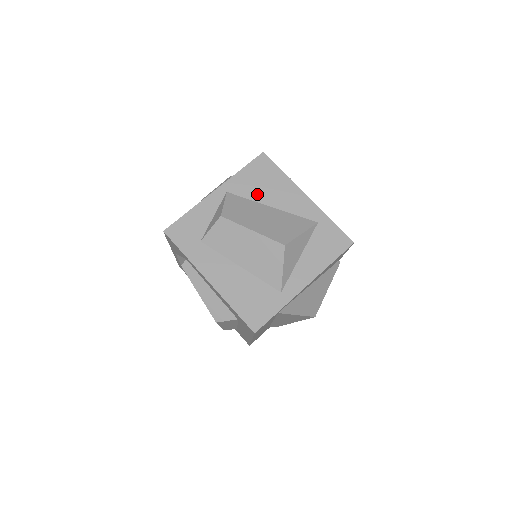
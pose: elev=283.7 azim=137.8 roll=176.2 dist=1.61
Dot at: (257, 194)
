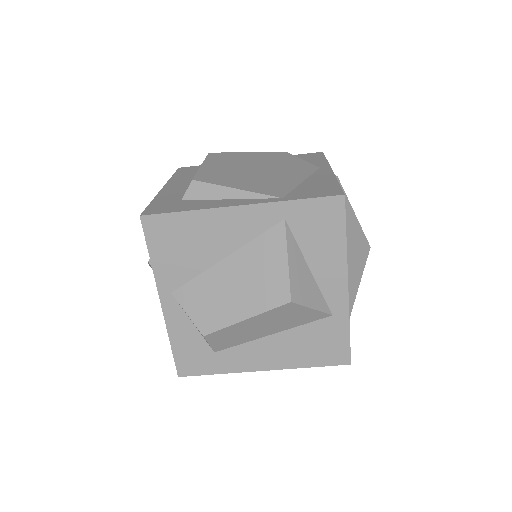
Dot at: (196, 263)
